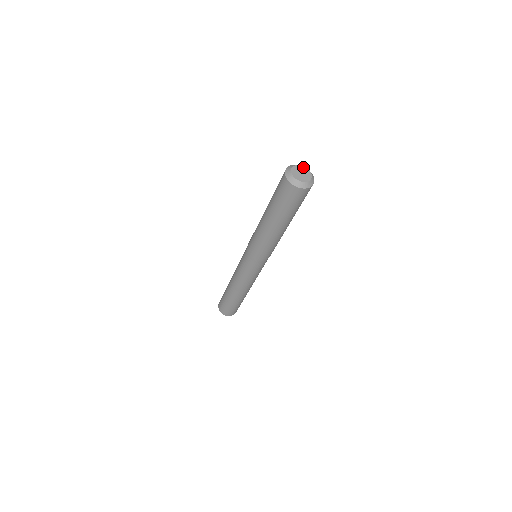
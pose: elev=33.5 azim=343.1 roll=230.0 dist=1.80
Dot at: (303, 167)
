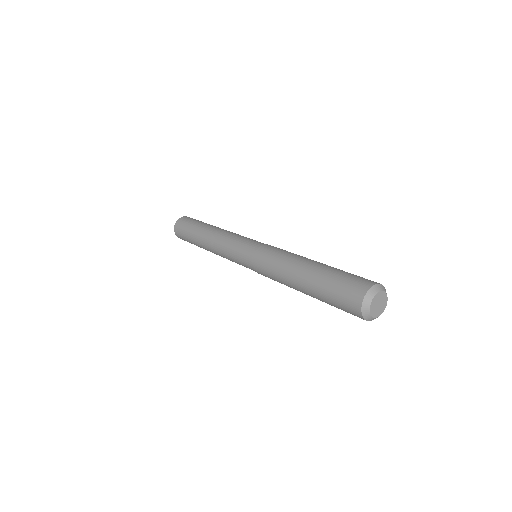
Dot at: (384, 293)
